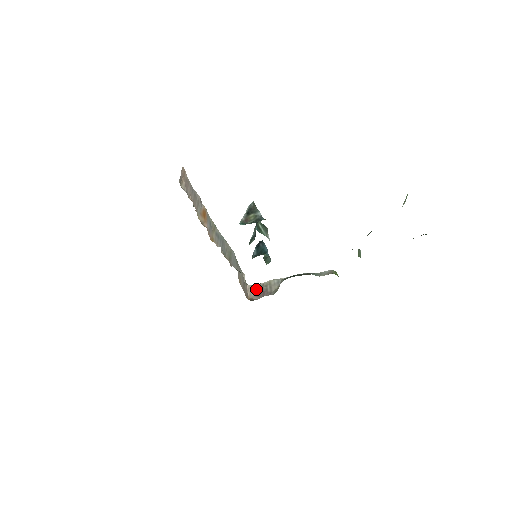
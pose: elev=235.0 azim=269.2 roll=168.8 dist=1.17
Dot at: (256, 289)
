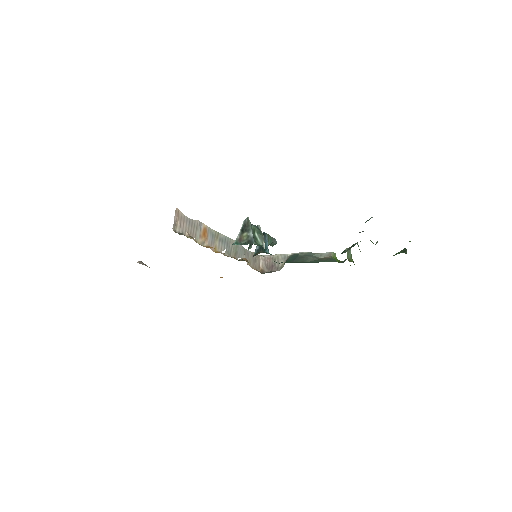
Dot at: (267, 261)
